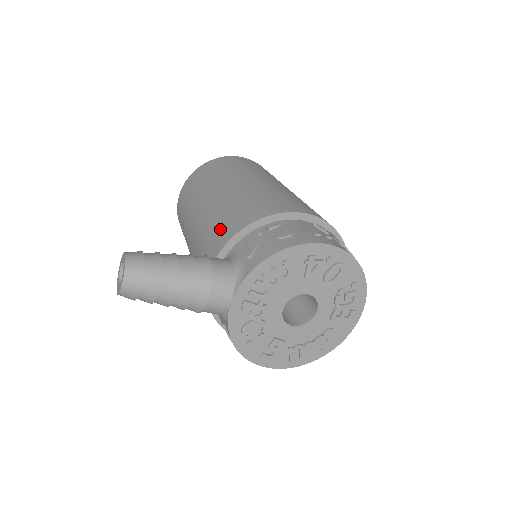
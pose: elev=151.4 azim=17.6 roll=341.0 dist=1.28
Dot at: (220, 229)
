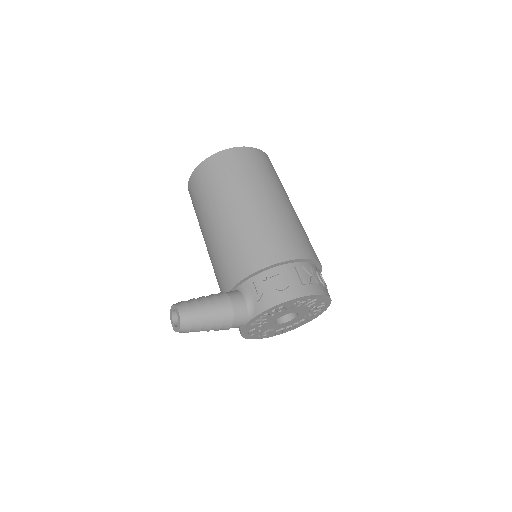
Dot at: (235, 262)
